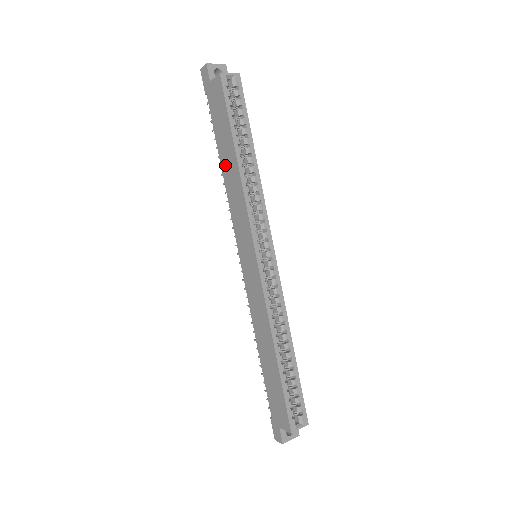
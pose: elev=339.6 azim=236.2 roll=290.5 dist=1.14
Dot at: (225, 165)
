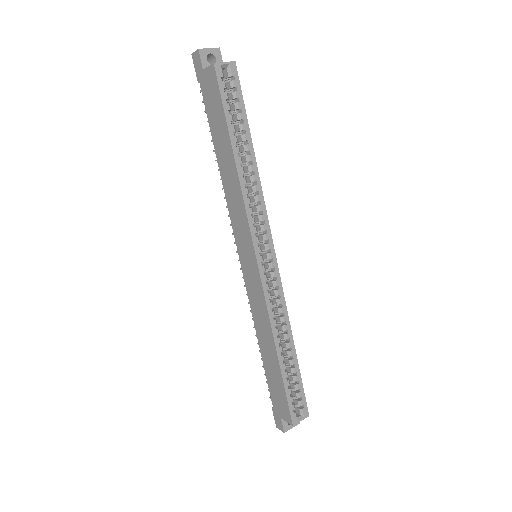
Dot at: (222, 162)
